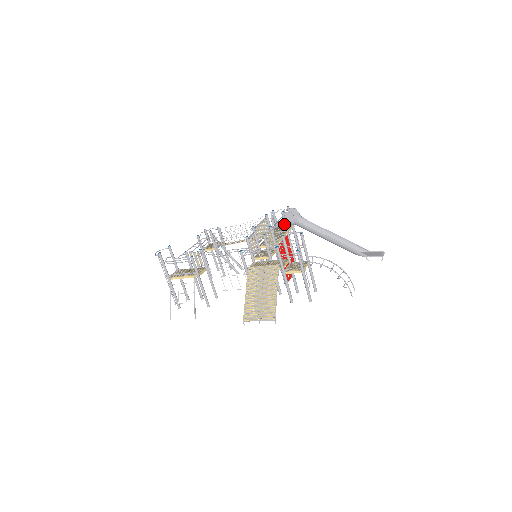
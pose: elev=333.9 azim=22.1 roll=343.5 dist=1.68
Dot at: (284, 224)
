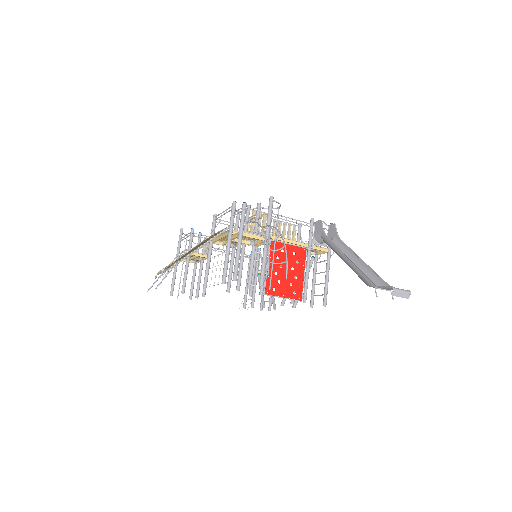
Dot at: (309, 234)
